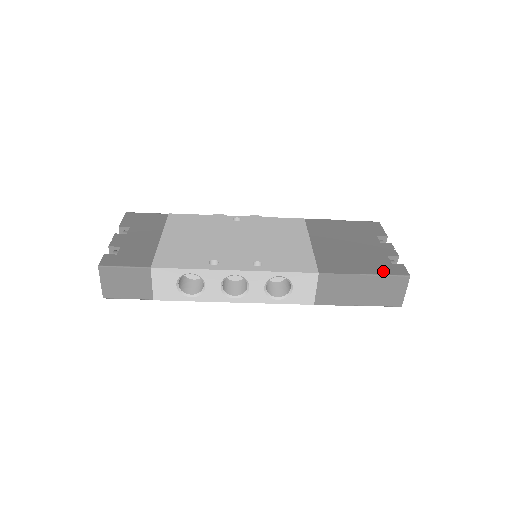
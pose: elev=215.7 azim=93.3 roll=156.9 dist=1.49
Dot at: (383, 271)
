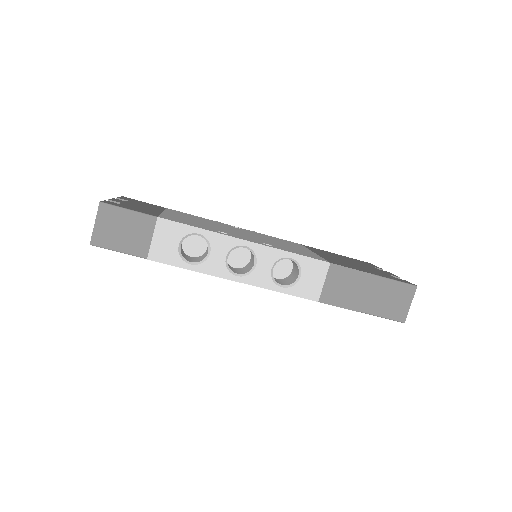
Dot at: (391, 278)
